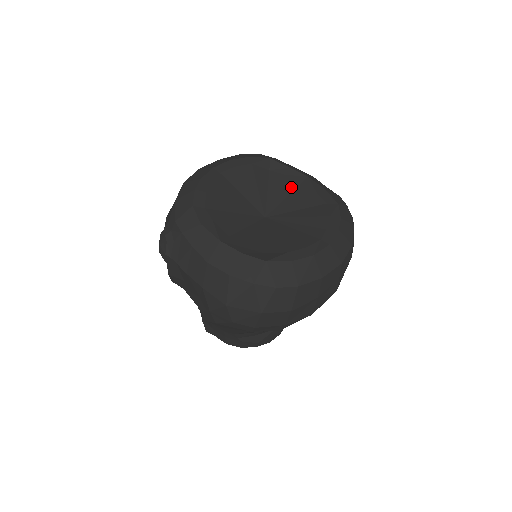
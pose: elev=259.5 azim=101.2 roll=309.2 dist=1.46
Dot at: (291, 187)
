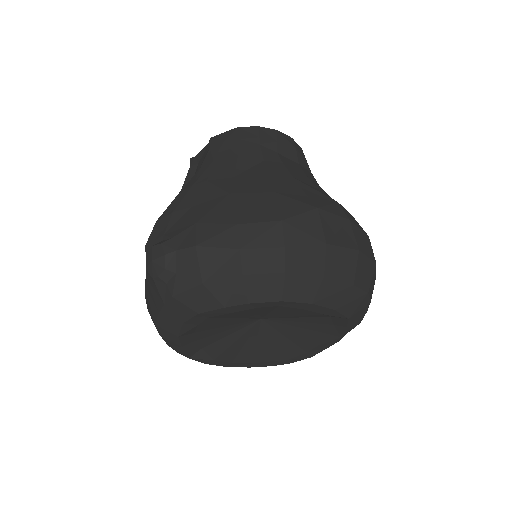
Dot at: (317, 329)
